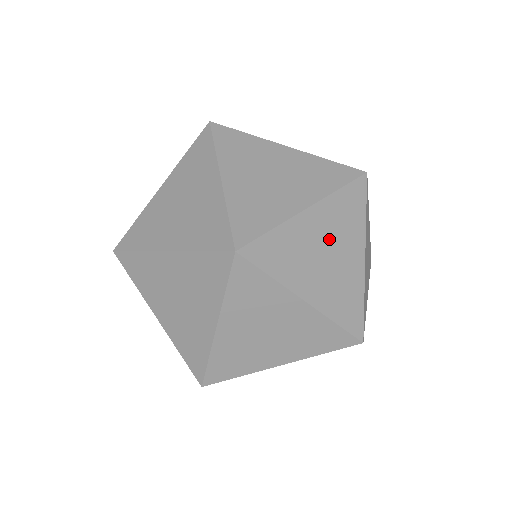
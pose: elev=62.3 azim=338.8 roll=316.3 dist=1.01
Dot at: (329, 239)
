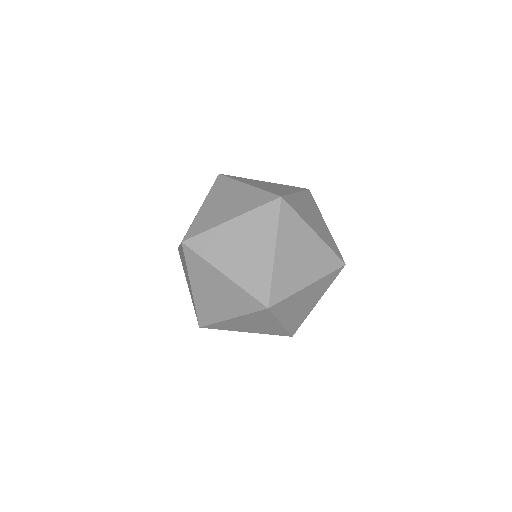
Dot at: (308, 254)
